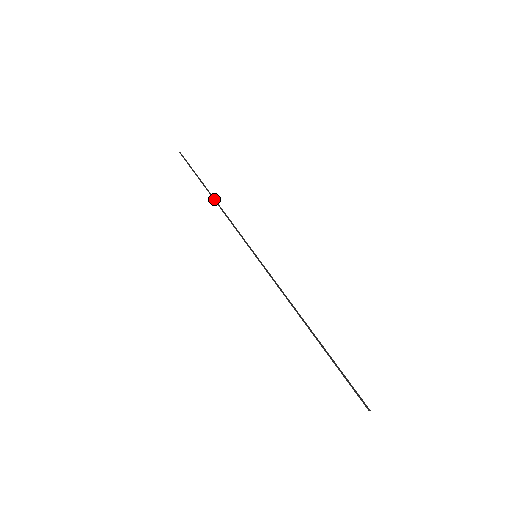
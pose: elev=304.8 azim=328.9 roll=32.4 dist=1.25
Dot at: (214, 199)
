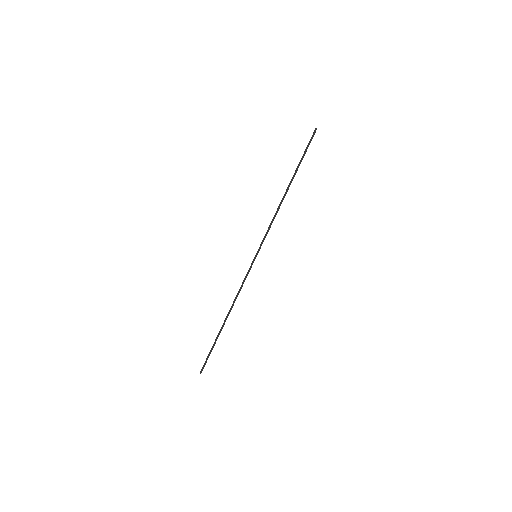
Dot at: (285, 193)
